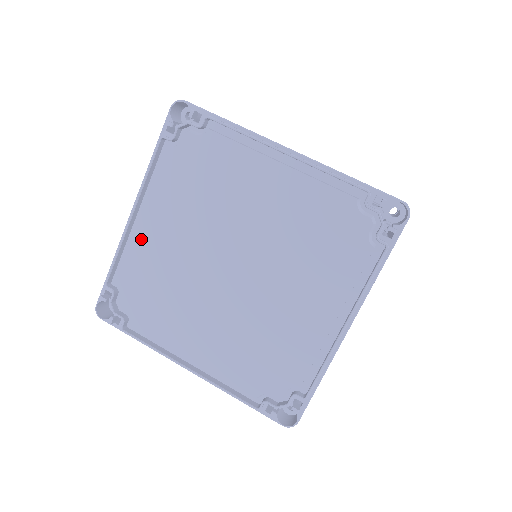
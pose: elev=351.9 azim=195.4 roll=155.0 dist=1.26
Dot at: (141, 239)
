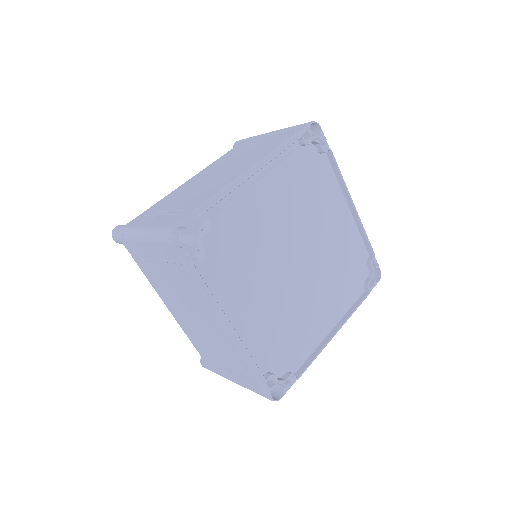
Dot at: (250, 196)
